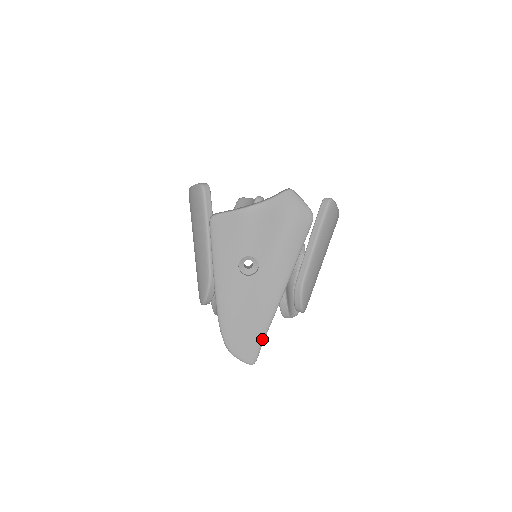
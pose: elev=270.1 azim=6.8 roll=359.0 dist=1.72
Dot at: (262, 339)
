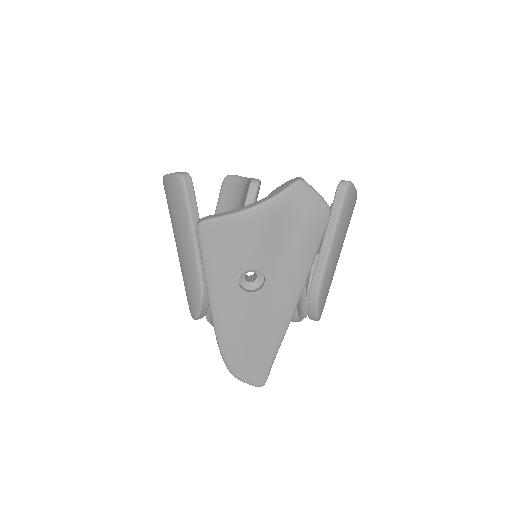
Dot at: (272, 359)
